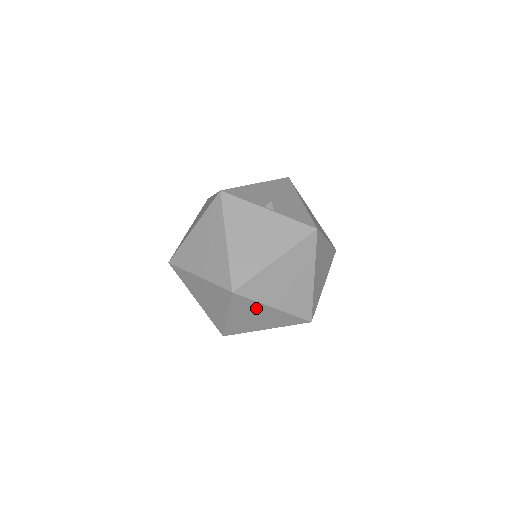
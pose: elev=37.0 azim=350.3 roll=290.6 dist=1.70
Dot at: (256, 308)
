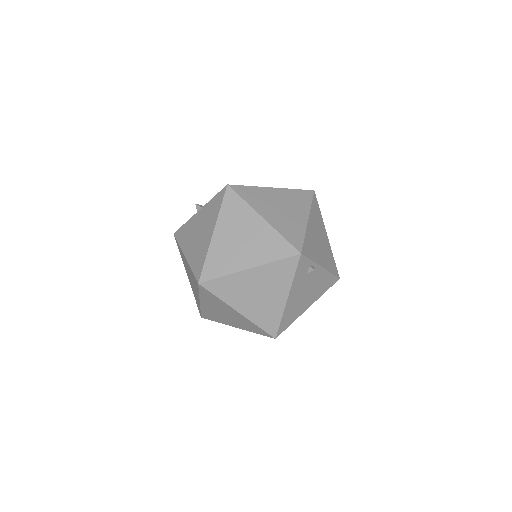
Dot at: (239, 282)
